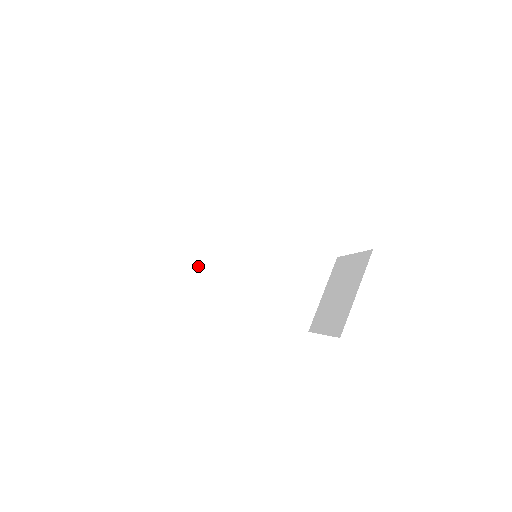
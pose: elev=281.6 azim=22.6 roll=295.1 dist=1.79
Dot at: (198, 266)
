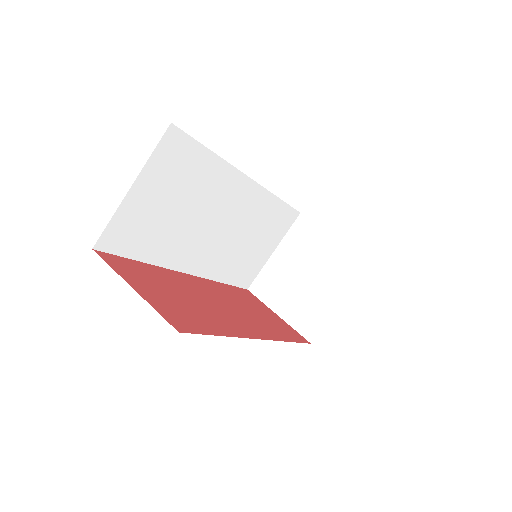
Dot at: (162, 244)
